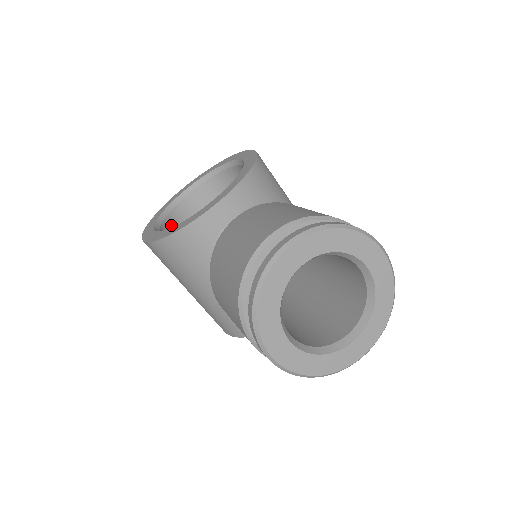
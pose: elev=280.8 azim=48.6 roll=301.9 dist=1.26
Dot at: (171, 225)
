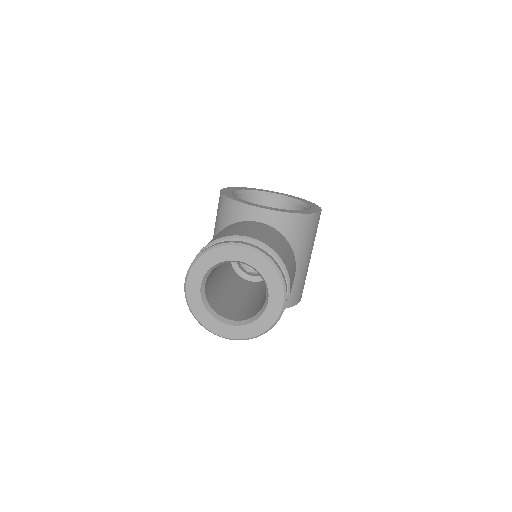
Dot at: (246, 200)
